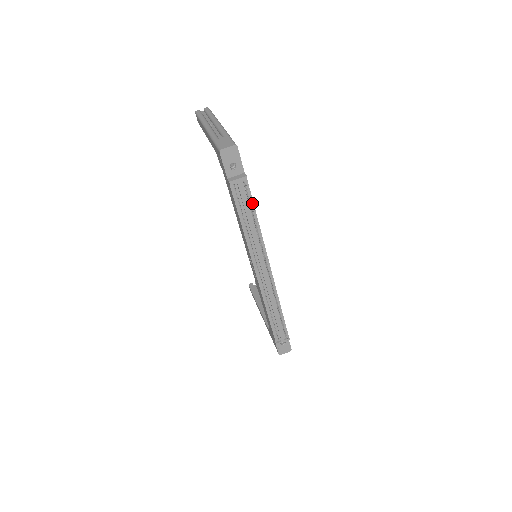
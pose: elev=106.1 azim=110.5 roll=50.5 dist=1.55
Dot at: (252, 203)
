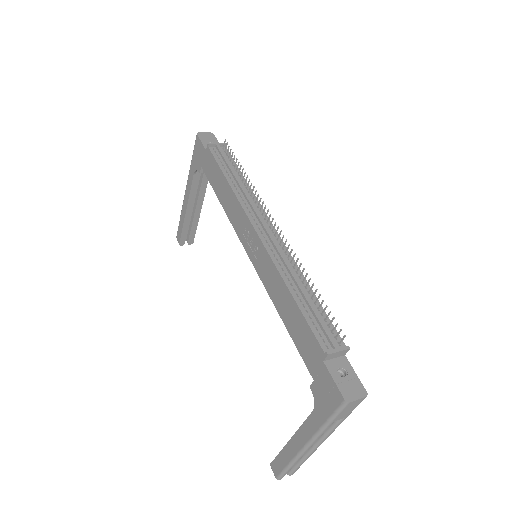
Dot at: (235, 165)
